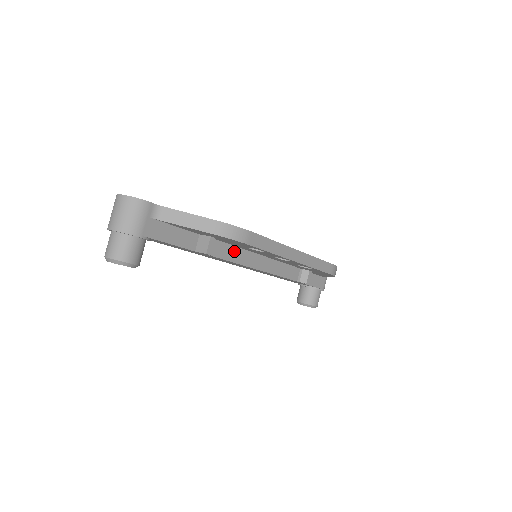
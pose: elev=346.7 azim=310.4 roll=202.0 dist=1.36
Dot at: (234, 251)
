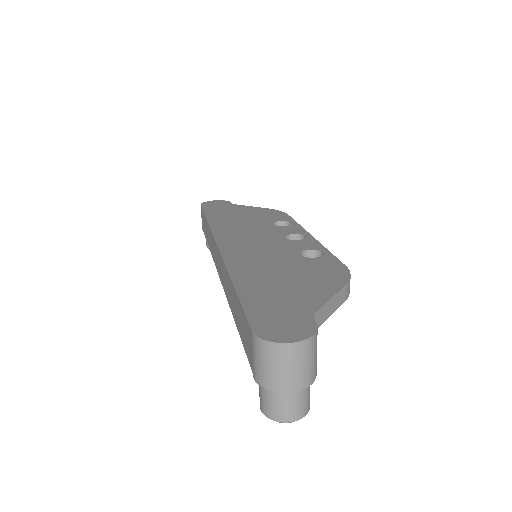
Dot at: occluded
